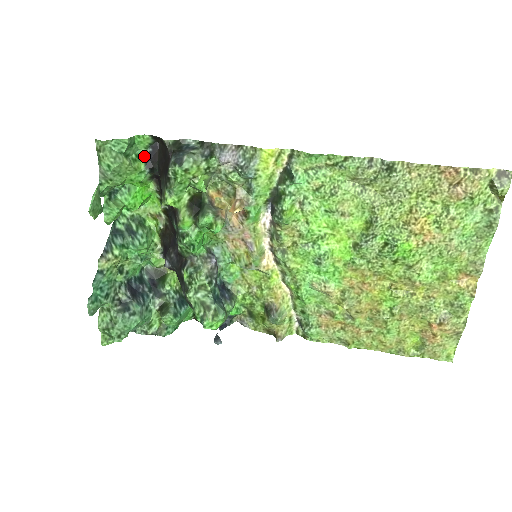
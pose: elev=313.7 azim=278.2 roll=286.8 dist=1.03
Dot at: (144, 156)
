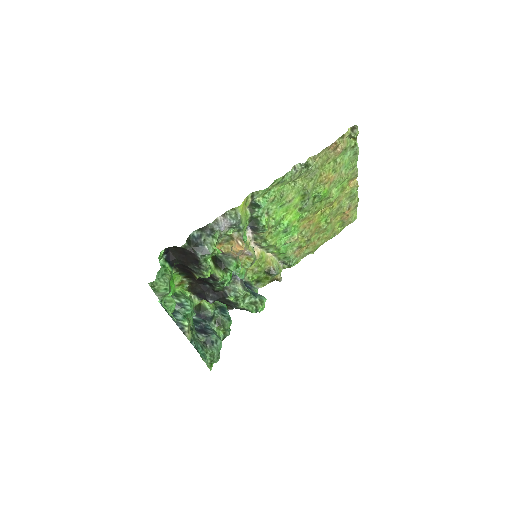
Dot at: (165, 262)
